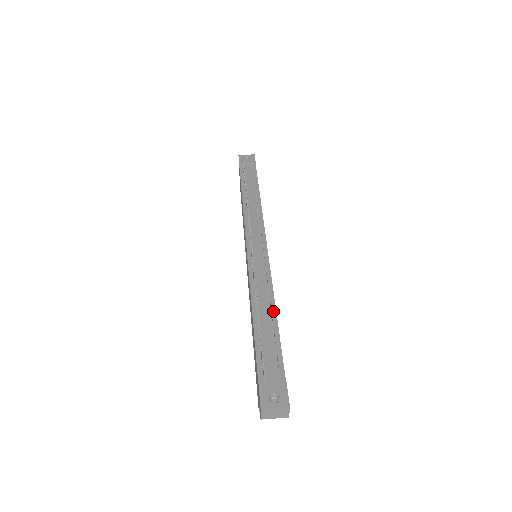
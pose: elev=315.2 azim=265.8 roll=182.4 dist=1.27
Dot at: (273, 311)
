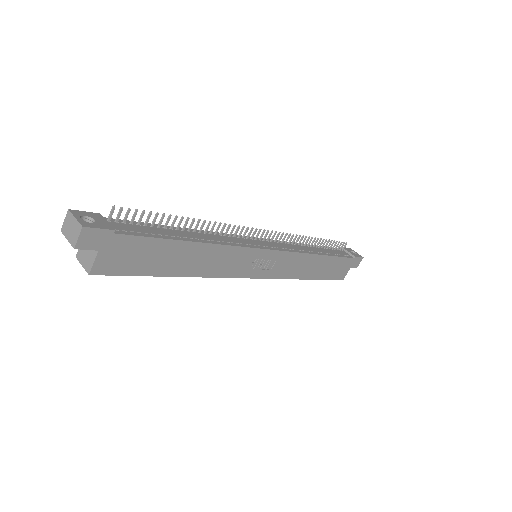
Dot at: (196, 240)
